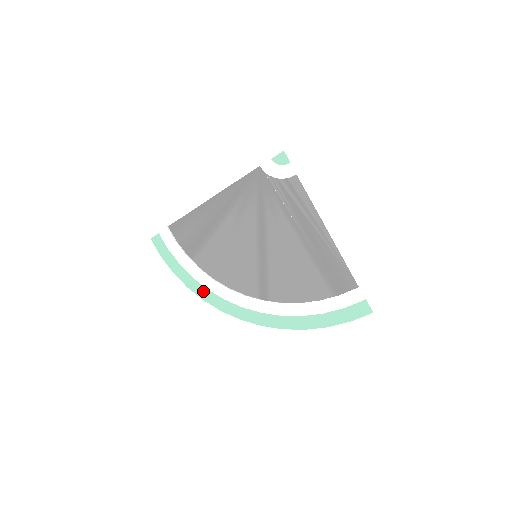
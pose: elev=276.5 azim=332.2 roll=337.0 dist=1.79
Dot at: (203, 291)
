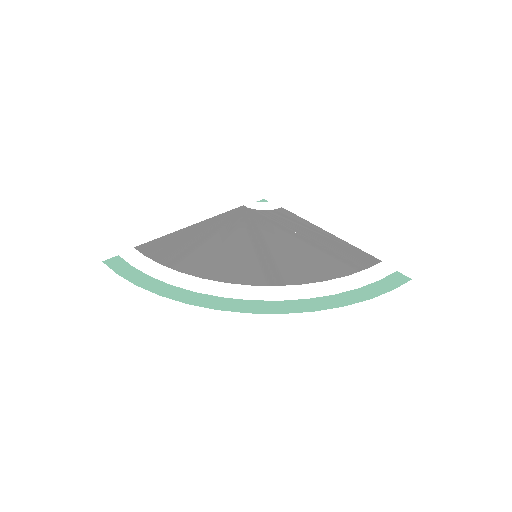
Dot at: (185, 295)
